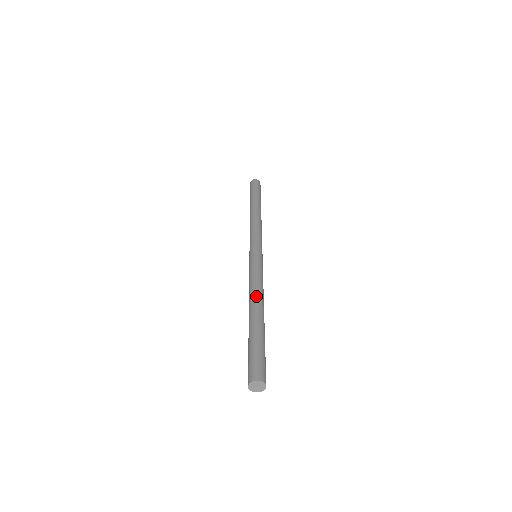
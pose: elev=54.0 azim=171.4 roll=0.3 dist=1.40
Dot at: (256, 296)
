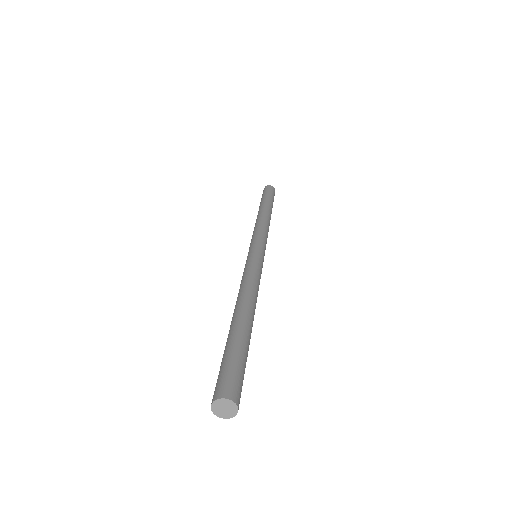
Dot at: (254, 298)
